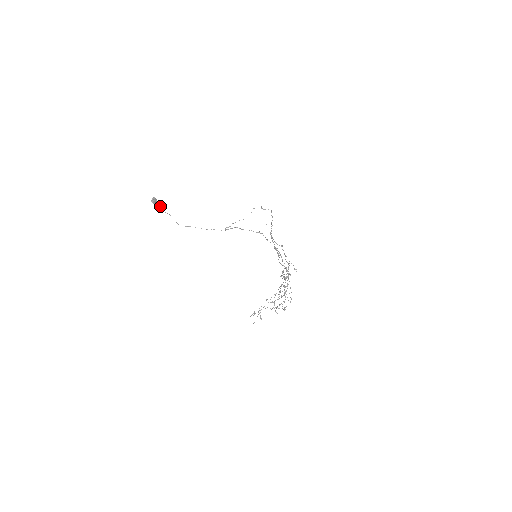
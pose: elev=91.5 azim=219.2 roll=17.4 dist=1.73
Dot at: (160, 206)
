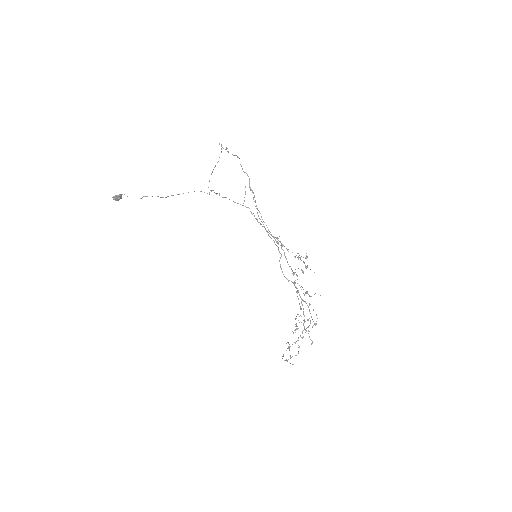
Dot at: occluded
